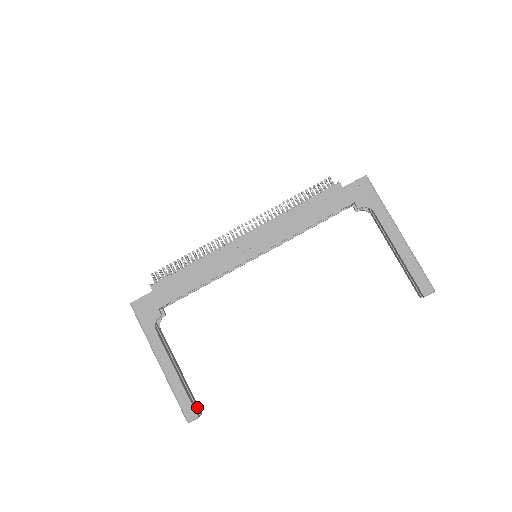
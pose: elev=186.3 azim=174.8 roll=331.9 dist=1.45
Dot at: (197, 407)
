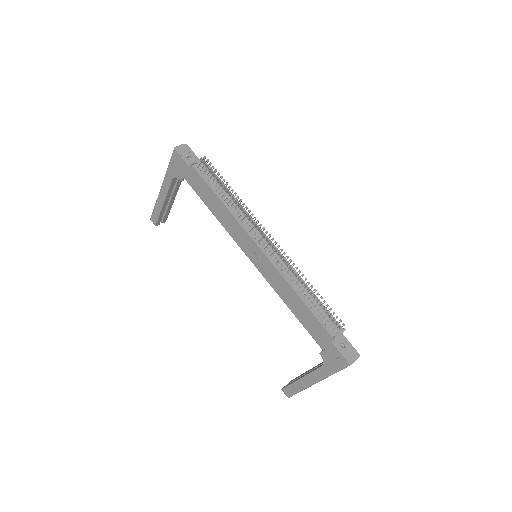
Dot at: (164, 220)
